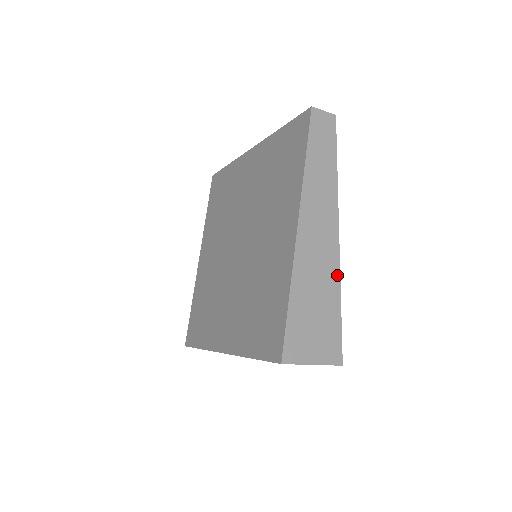
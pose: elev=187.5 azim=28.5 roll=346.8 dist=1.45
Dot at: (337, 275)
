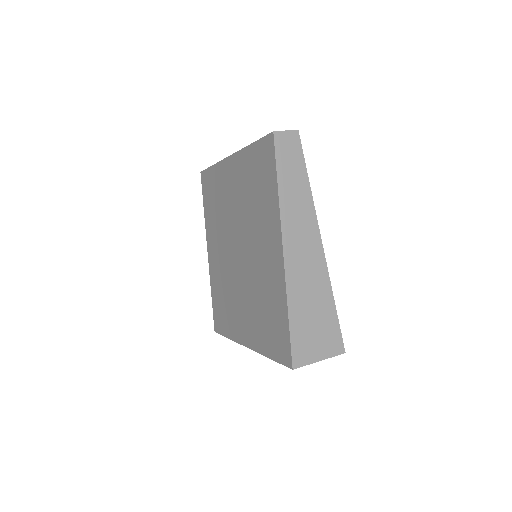
Dot at: (327, 280)
